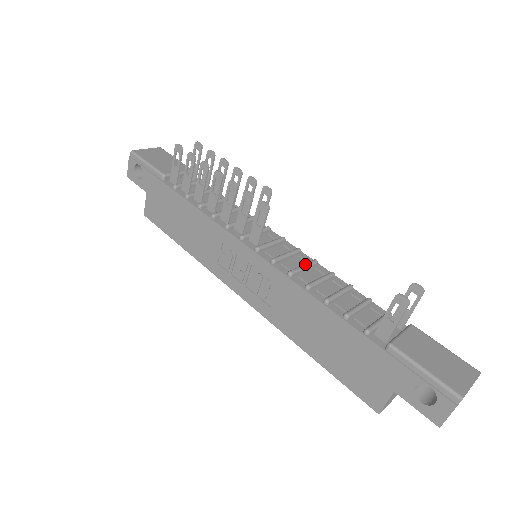
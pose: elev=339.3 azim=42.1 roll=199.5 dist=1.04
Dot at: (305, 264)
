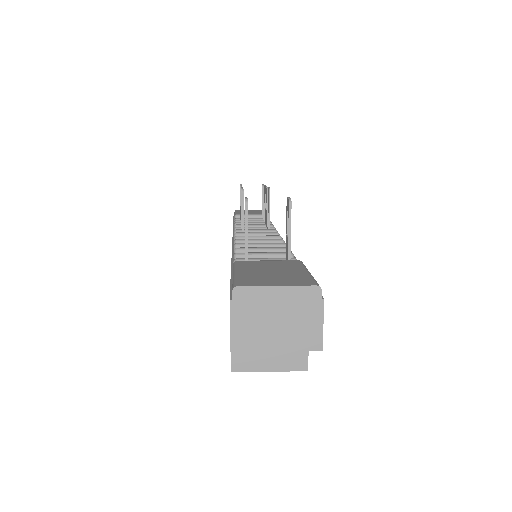
Dot at: (262, 239)
